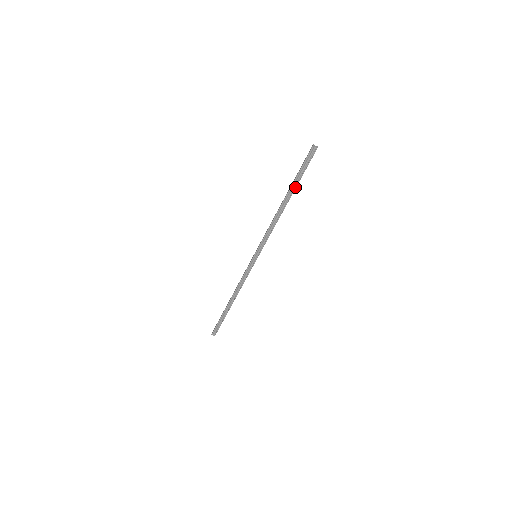
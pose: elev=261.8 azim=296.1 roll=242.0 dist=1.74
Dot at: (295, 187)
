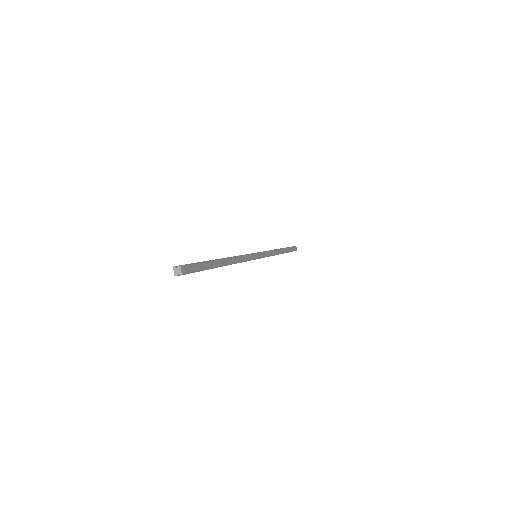
Dot at: occluded
